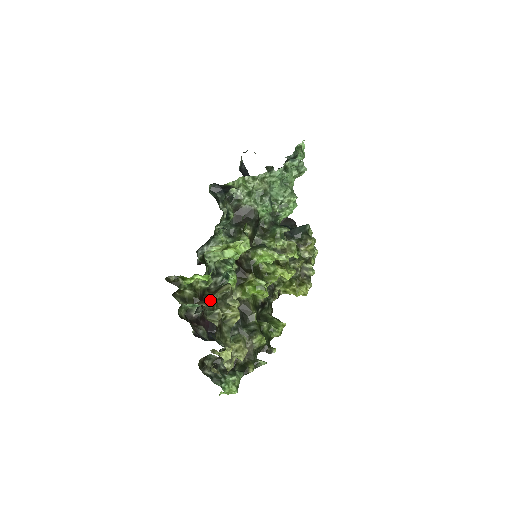
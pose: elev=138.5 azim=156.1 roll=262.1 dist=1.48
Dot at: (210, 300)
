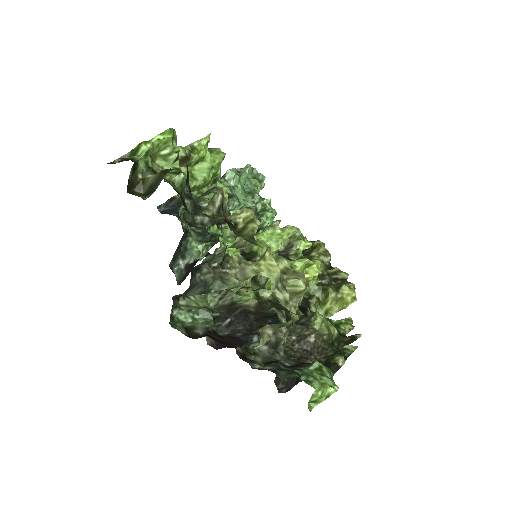
Dot at: occluded
